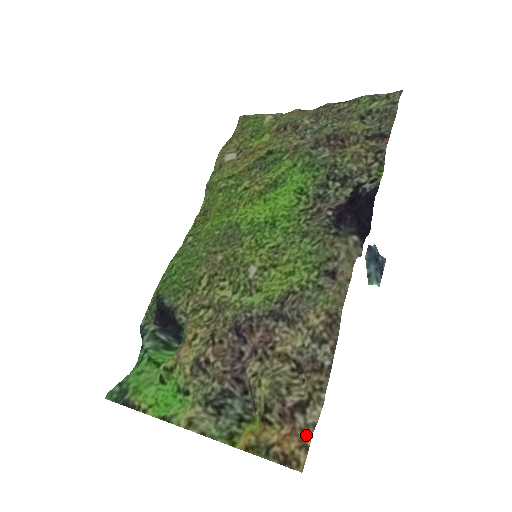
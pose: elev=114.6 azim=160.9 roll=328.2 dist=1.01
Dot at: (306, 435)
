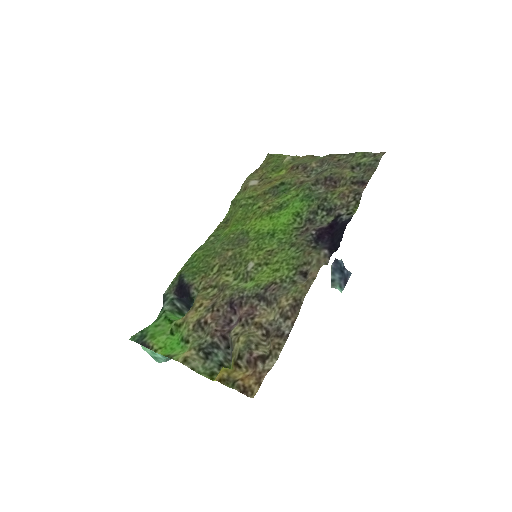
Dot at: (261, 376)
